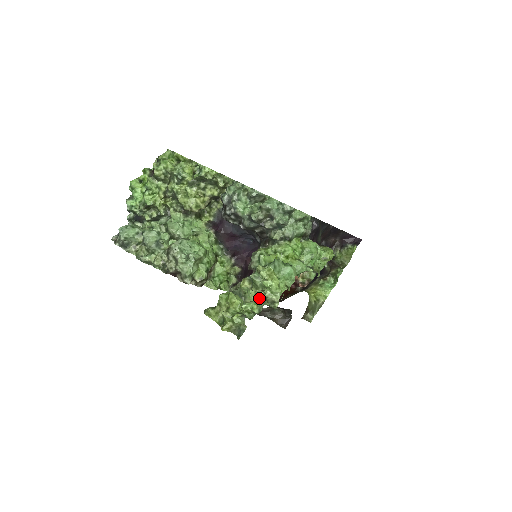
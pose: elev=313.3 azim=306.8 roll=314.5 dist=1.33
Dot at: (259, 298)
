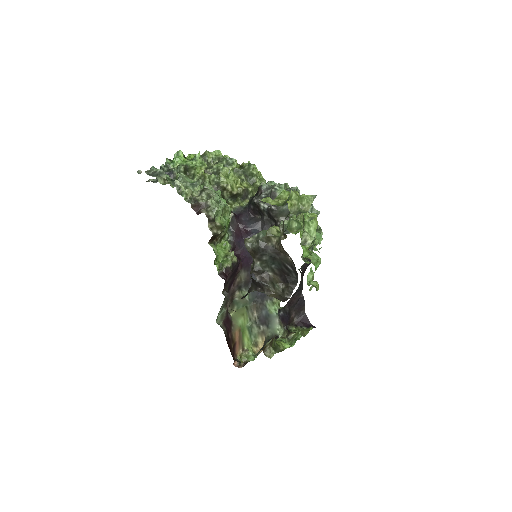
Dot at: occluded
